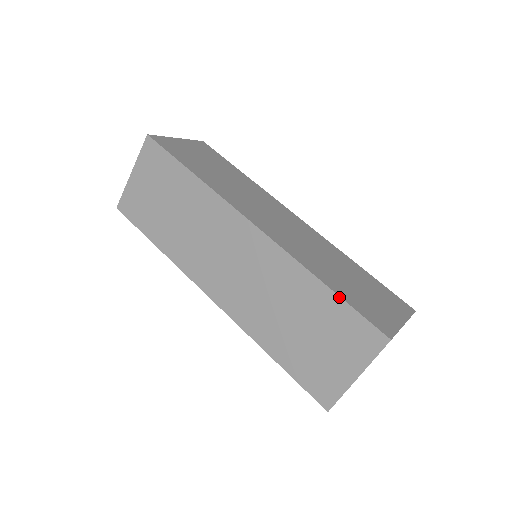
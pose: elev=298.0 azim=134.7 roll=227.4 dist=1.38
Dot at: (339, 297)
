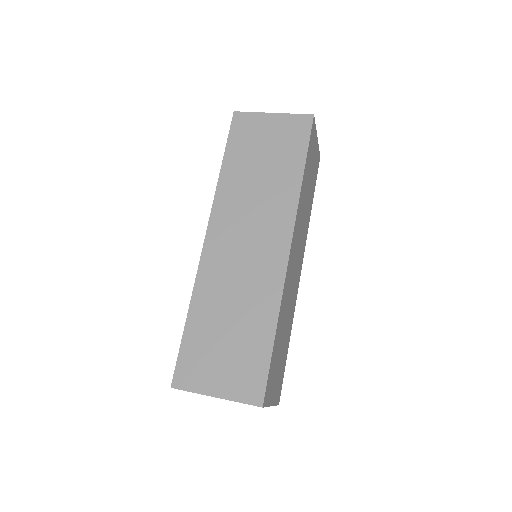
Dot at: (183, 333)
